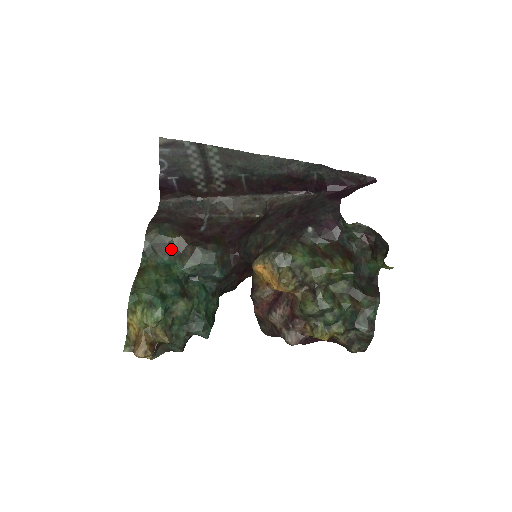
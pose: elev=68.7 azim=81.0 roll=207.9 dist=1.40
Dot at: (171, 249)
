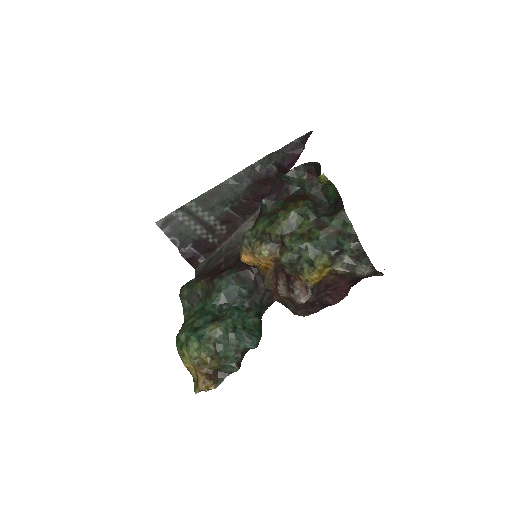
Dot at: (200, 295)
